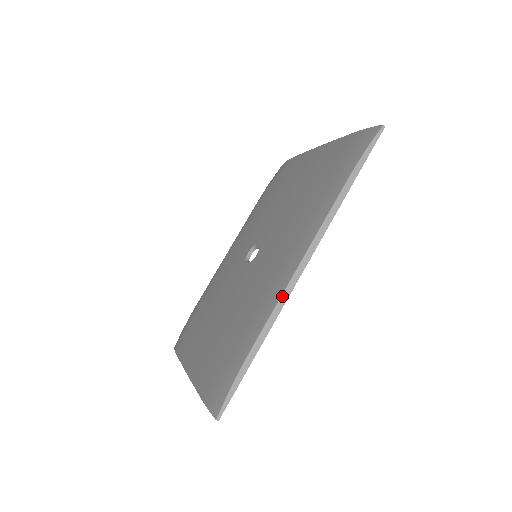
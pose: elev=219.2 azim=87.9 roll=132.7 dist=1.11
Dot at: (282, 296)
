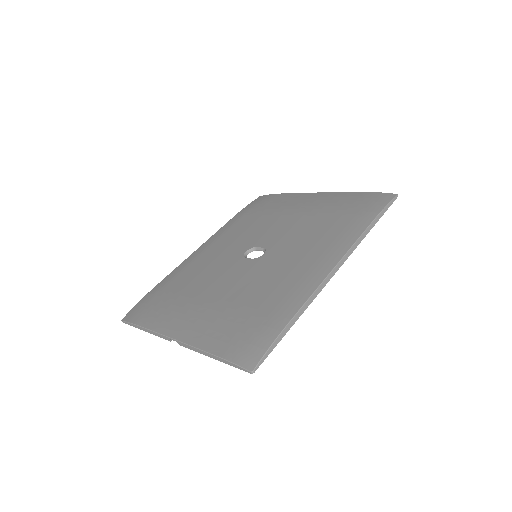
Dot at: (320, 286)
